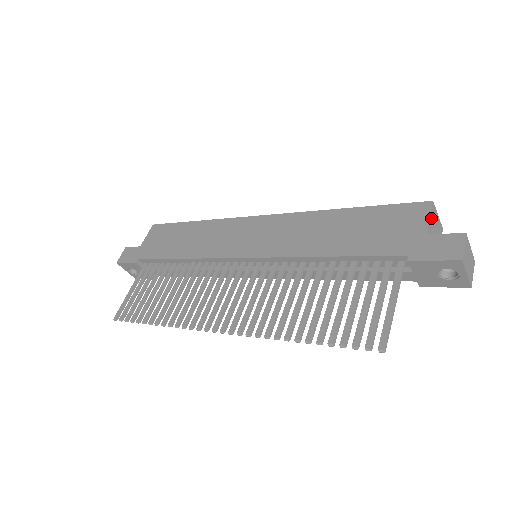
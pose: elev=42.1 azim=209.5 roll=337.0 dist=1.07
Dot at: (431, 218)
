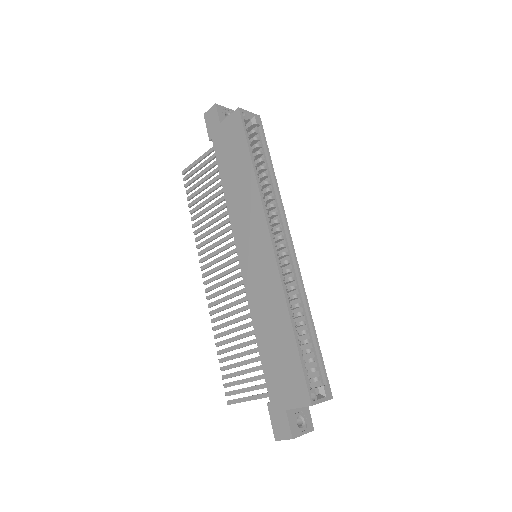
Dot at: occluded
